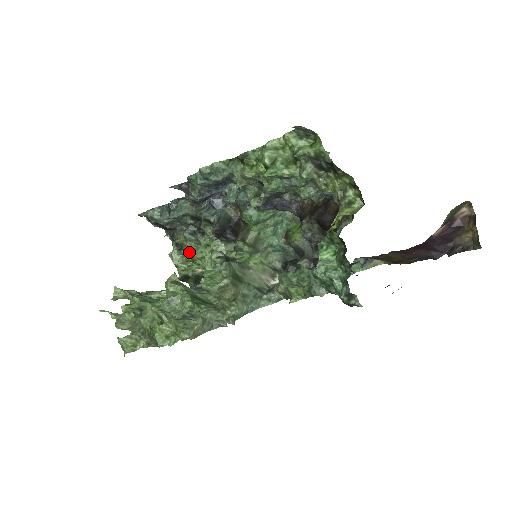
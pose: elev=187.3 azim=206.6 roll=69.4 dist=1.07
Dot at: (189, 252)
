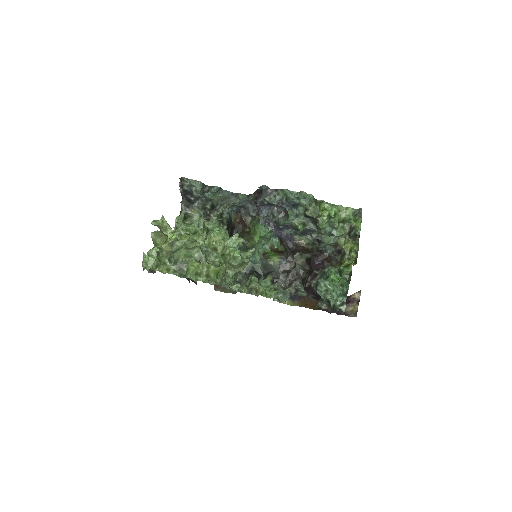
Dot at: (195, 225)
